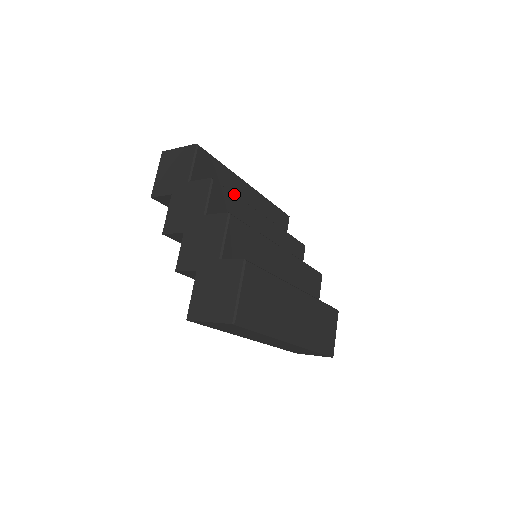
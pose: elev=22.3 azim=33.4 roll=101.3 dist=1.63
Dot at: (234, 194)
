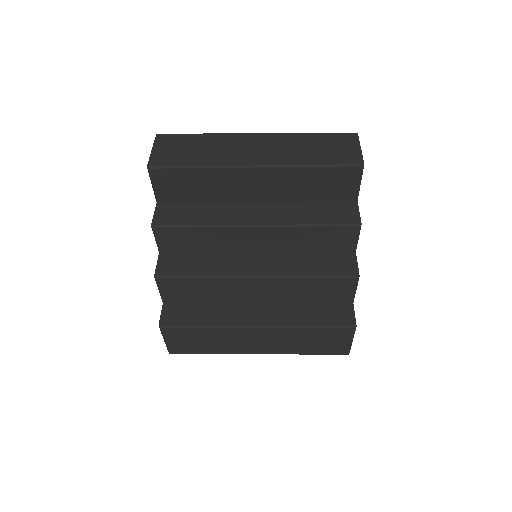
Dot at: (189, 227)
